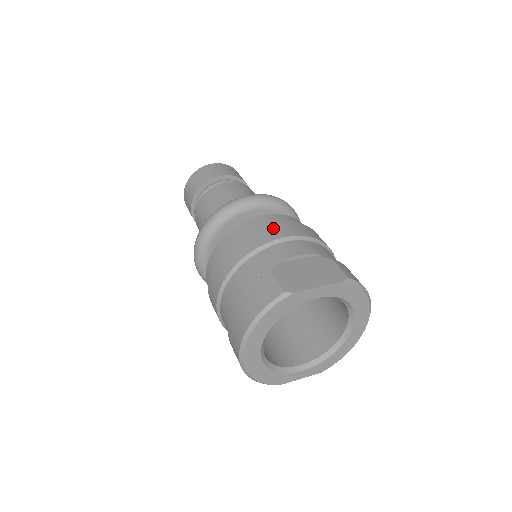
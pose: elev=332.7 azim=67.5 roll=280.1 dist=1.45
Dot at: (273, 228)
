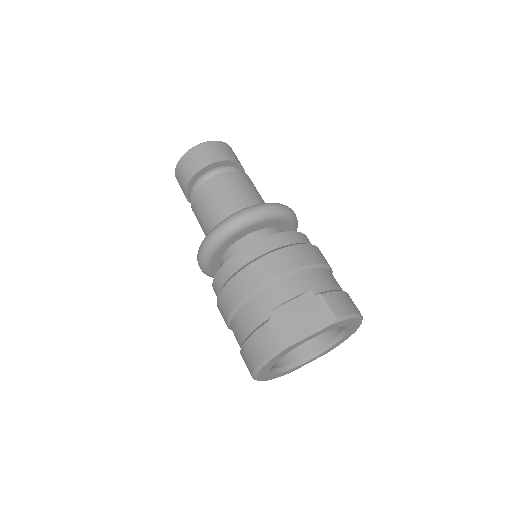
Dot at: (265, 265)
